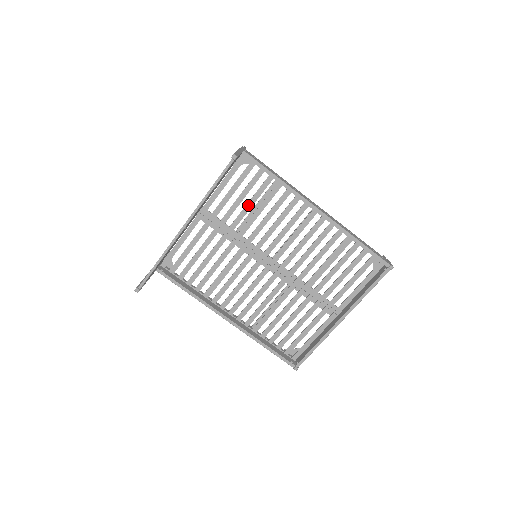
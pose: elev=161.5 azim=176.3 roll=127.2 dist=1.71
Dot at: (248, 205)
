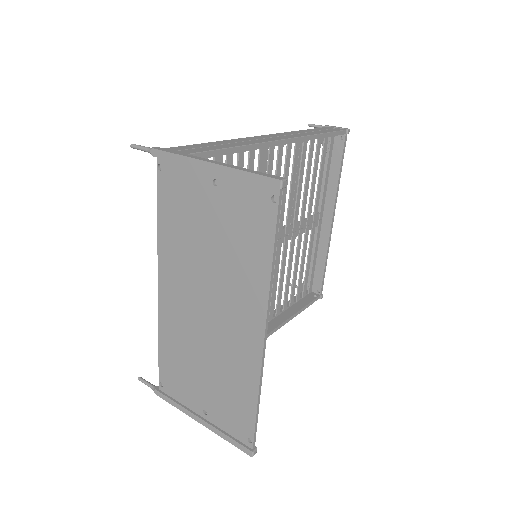
Dot at: occluded
